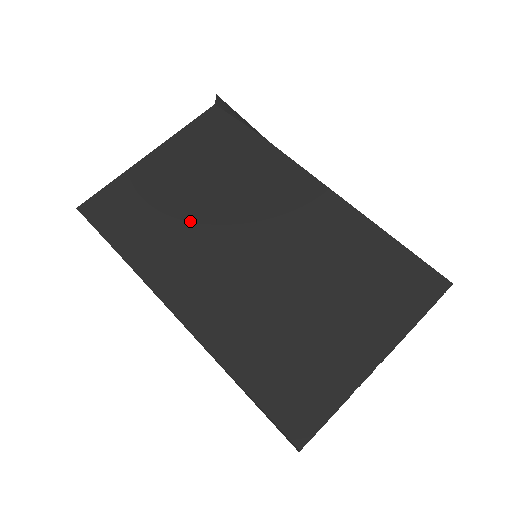
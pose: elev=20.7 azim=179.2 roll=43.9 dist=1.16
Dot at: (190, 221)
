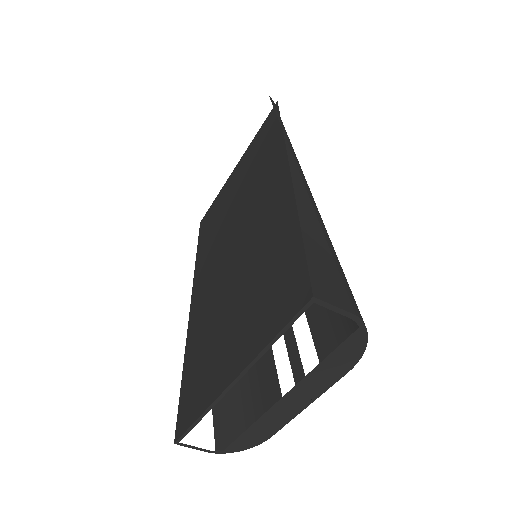
Dot at: (223, 226)
